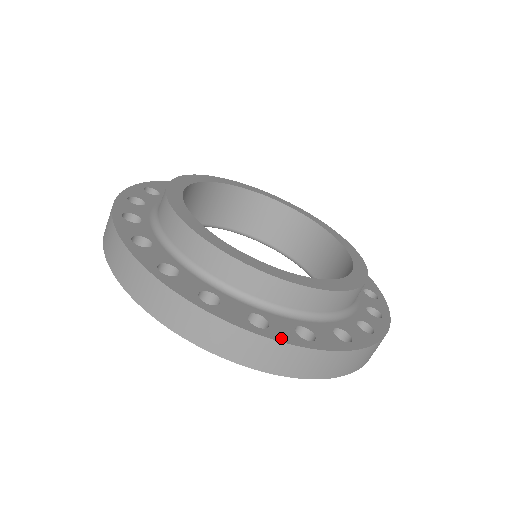
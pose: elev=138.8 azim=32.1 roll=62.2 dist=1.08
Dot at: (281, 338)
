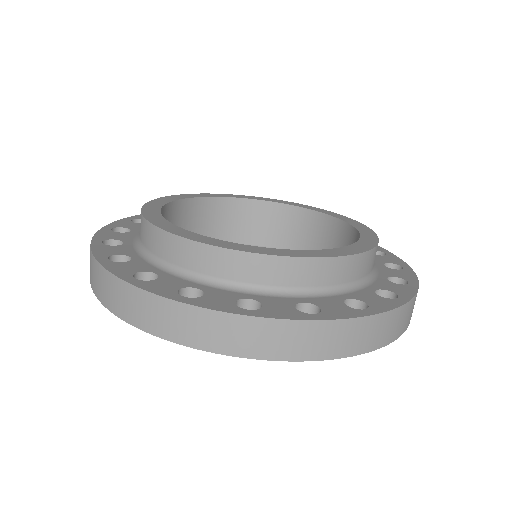
Dot at: (409, 293)
